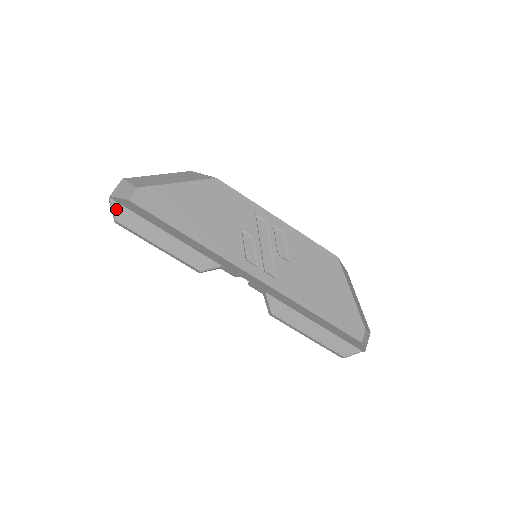
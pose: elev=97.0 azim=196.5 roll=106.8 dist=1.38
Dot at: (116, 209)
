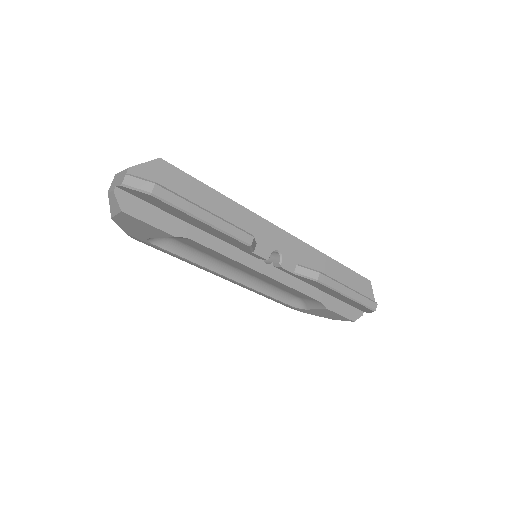
Dot at: (144, 179)
